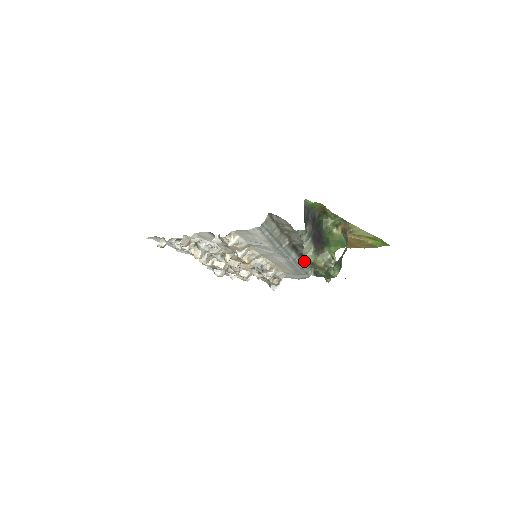
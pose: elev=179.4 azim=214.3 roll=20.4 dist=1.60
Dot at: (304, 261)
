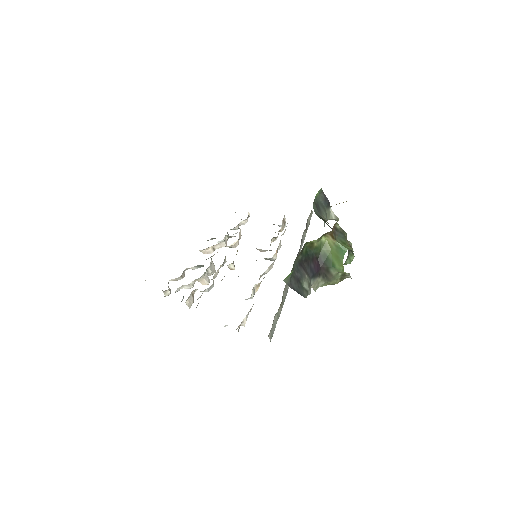
Dot at: (303, 233)
